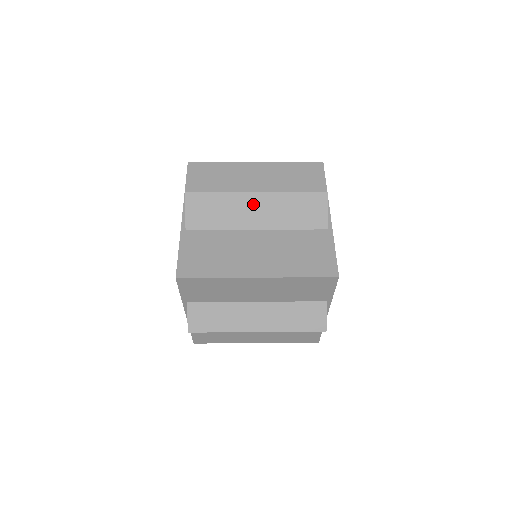
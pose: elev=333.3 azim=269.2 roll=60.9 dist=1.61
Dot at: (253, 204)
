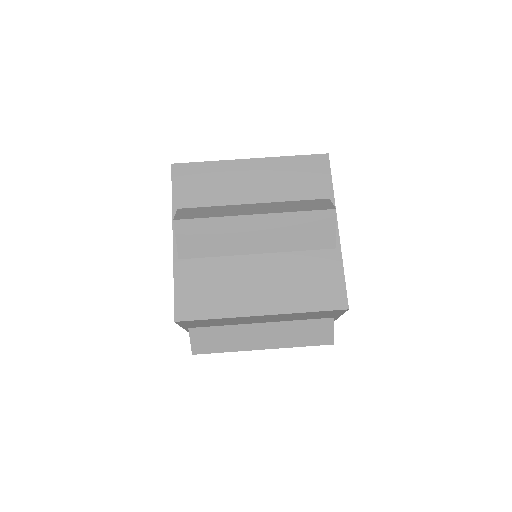
Dot at: occluded
